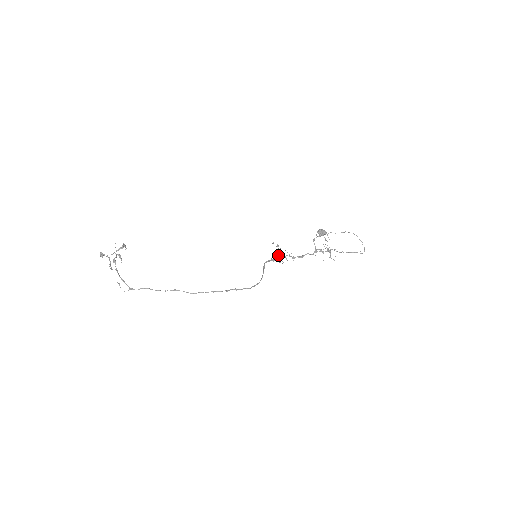
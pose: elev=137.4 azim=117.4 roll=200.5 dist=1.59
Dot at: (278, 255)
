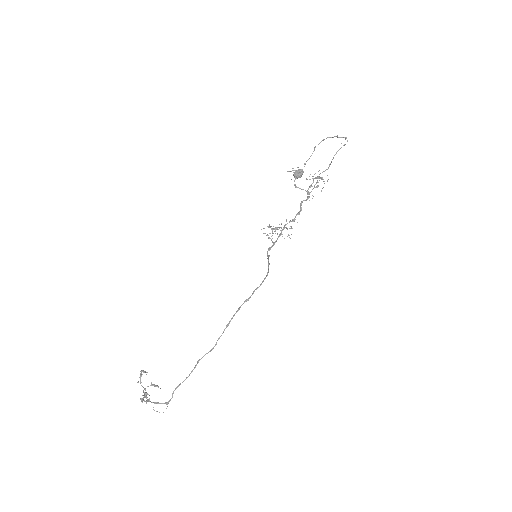
Dot at: occluded
